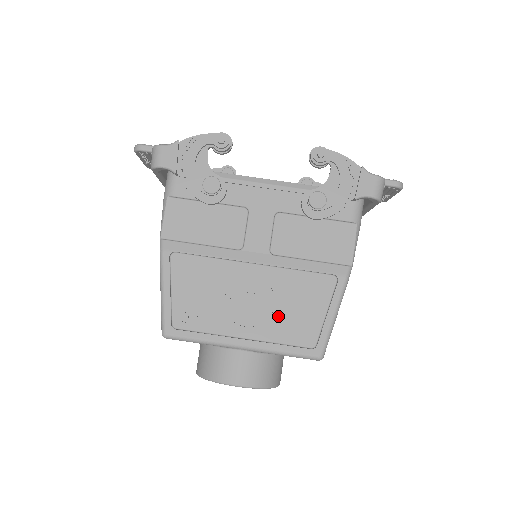
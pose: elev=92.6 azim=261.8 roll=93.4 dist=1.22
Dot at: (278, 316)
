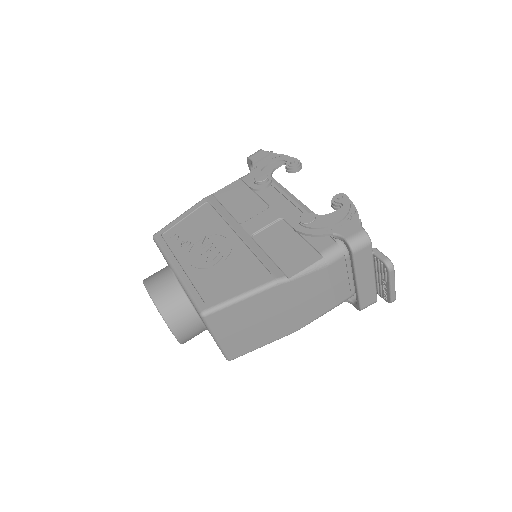
Dot at: (212, 270)
